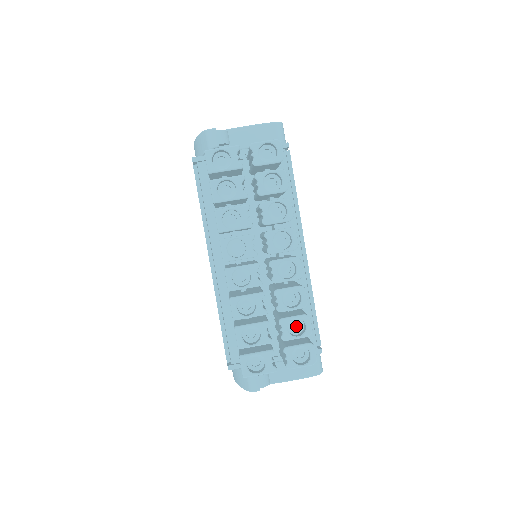
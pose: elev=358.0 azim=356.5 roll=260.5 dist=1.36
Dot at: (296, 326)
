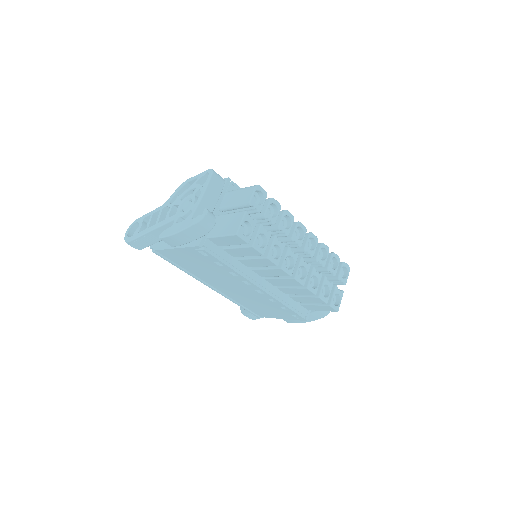
Dot at: occluded
